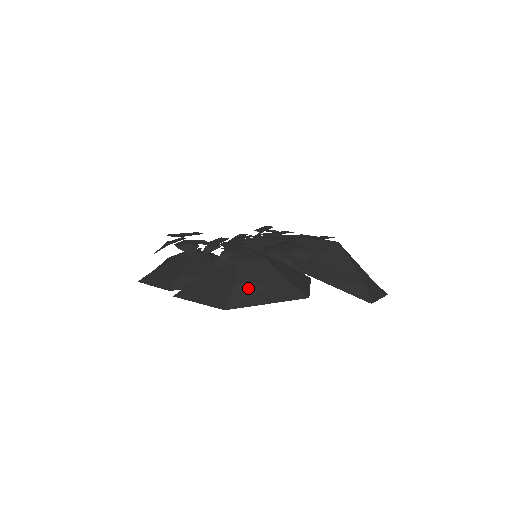
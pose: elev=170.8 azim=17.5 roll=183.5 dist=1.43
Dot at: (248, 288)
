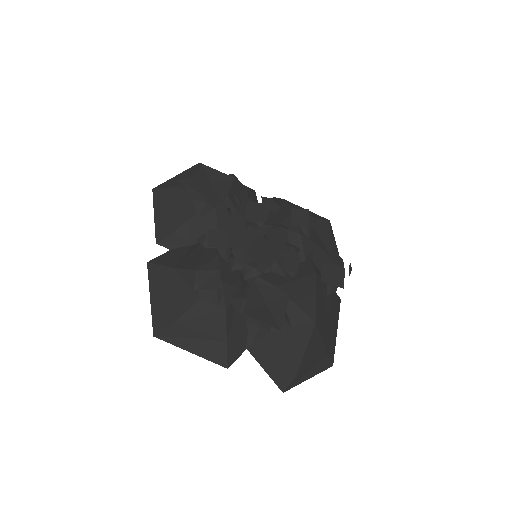
Dot at: (186, 330)
